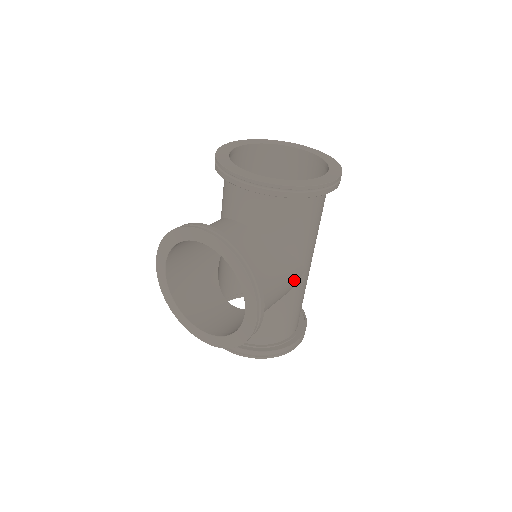
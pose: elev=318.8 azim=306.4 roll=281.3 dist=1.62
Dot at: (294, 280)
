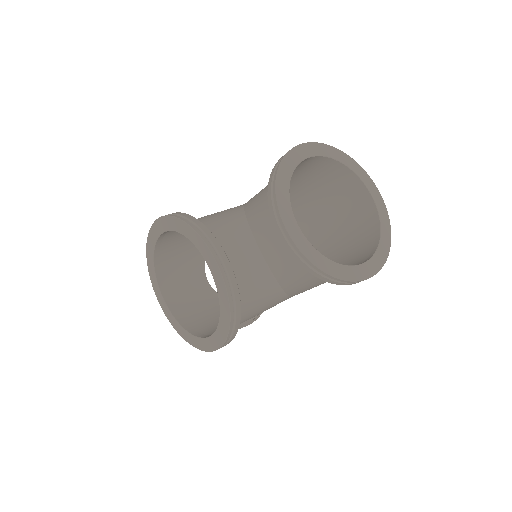
Dot at: occluded
